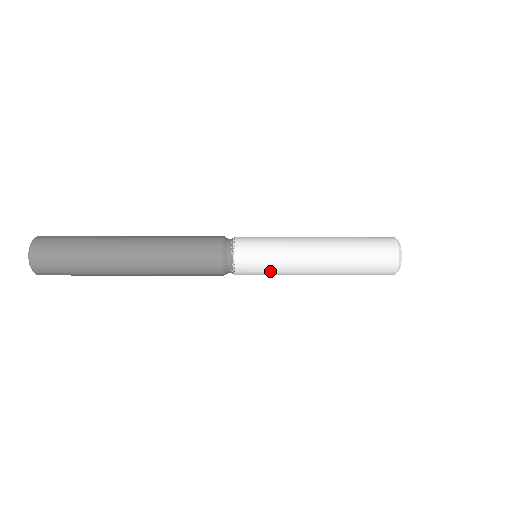
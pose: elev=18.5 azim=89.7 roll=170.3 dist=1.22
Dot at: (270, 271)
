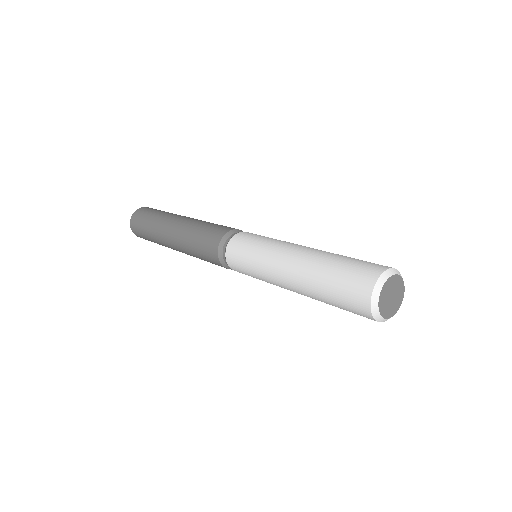
Dot at: occluded
